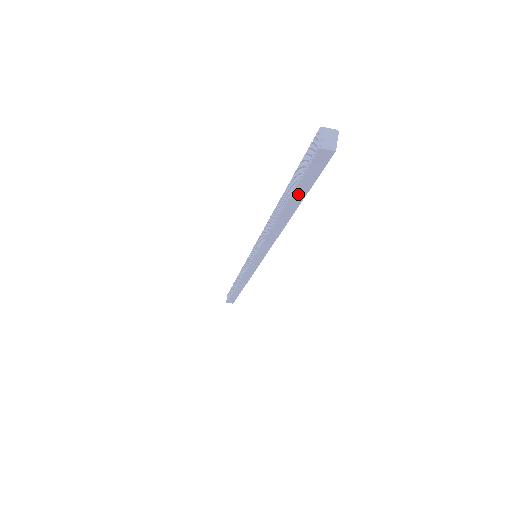
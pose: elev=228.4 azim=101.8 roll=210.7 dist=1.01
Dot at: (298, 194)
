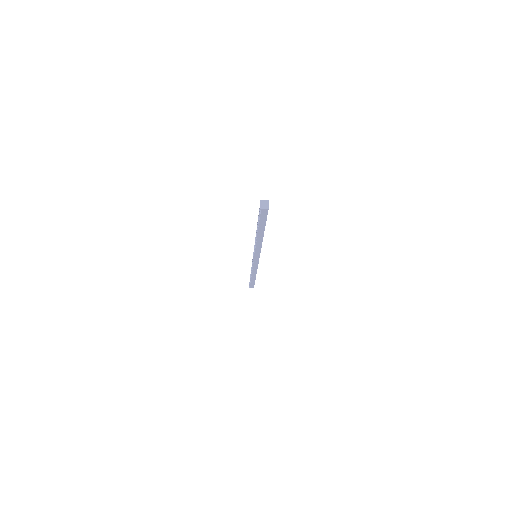
Dot at: (262, 226)
